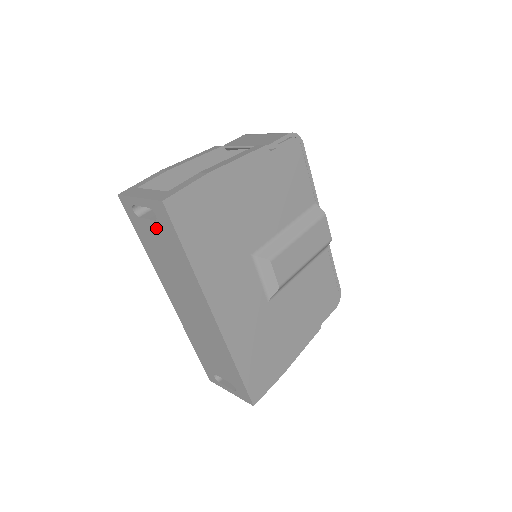
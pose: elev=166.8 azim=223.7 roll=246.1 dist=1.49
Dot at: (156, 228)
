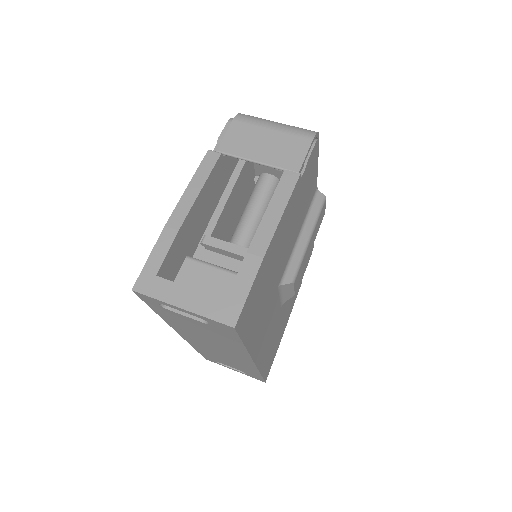
Dot at: (200, 324)
